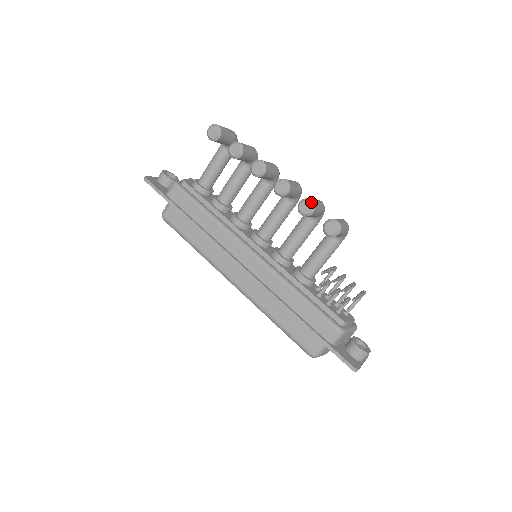
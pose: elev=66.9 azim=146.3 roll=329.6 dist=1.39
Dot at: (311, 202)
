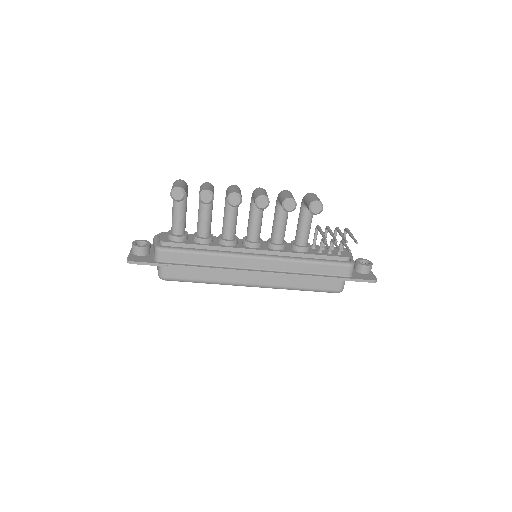
Dot at: (291, 200)
